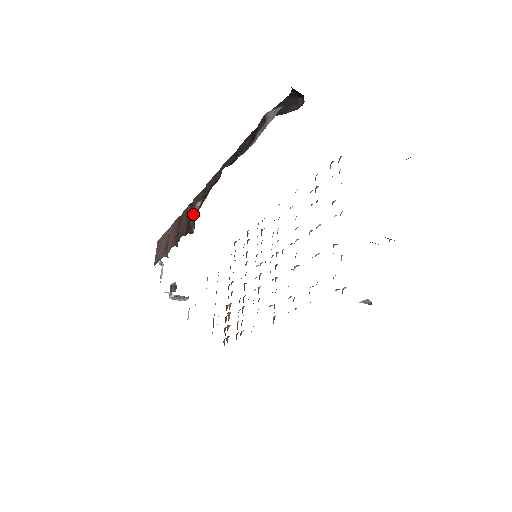
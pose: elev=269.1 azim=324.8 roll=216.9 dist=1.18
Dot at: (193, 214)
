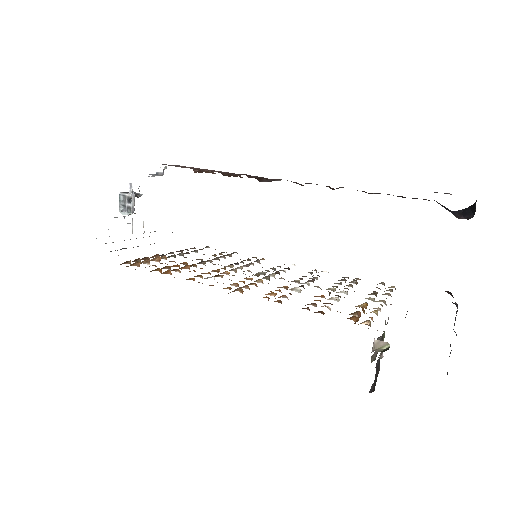
Dot at: occluded
